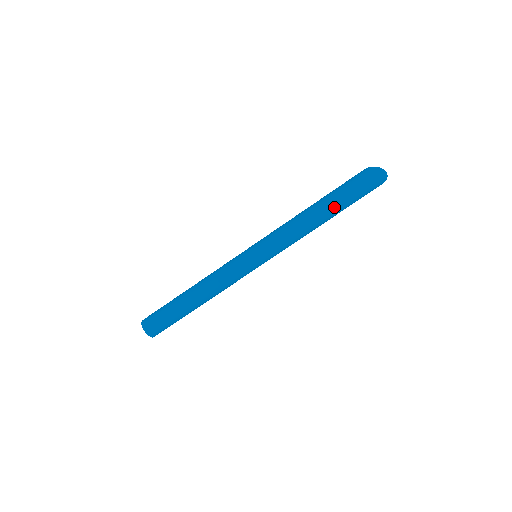
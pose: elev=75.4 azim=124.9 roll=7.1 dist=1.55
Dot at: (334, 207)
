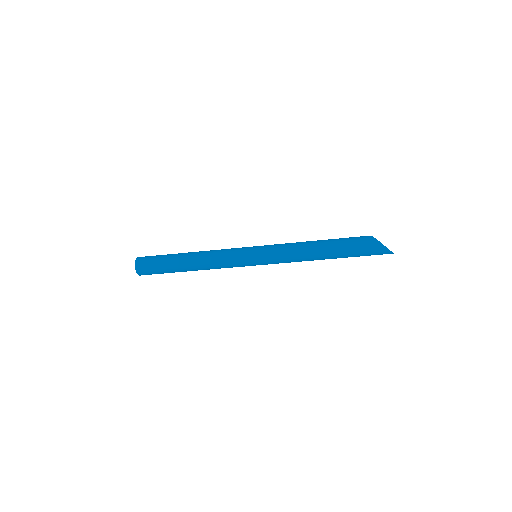
Dot at: occluded
